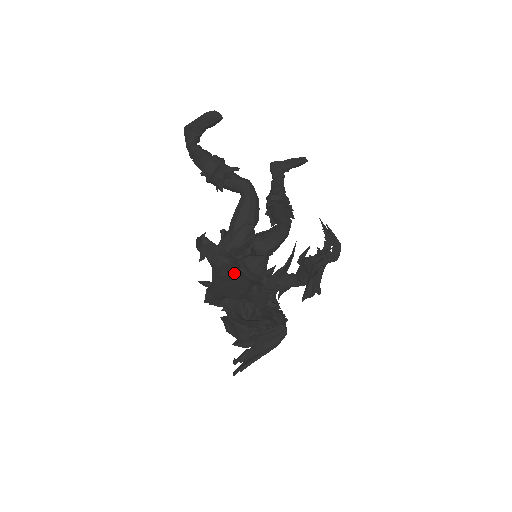
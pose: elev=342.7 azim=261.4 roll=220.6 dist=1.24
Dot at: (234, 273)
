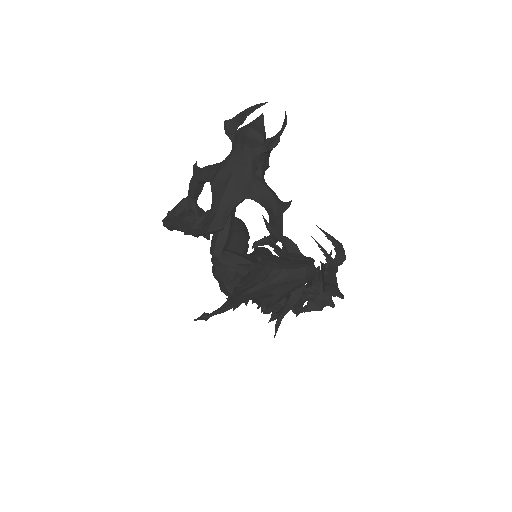
Dot at: (233, 156)
